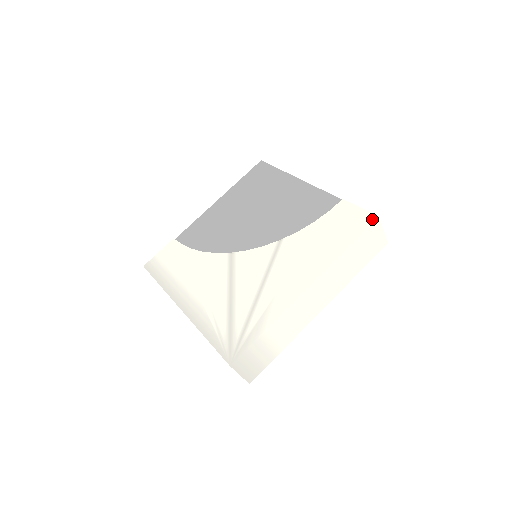
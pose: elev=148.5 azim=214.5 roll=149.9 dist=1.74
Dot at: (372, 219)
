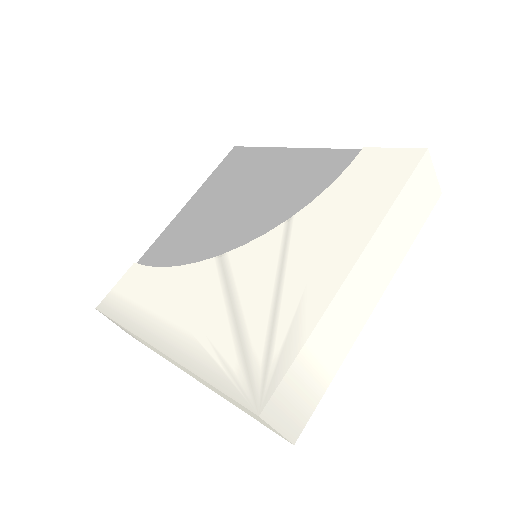
Dot at: (418, 154)
